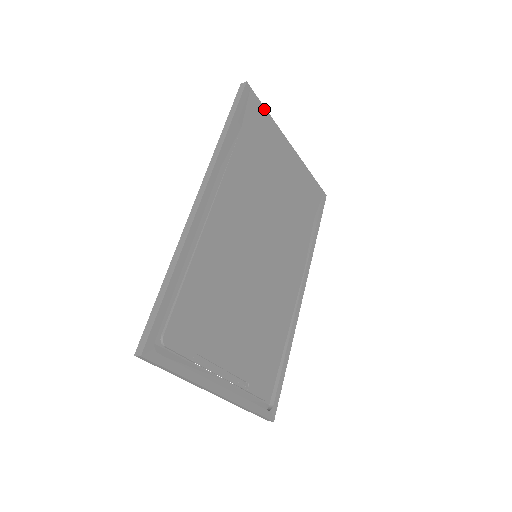
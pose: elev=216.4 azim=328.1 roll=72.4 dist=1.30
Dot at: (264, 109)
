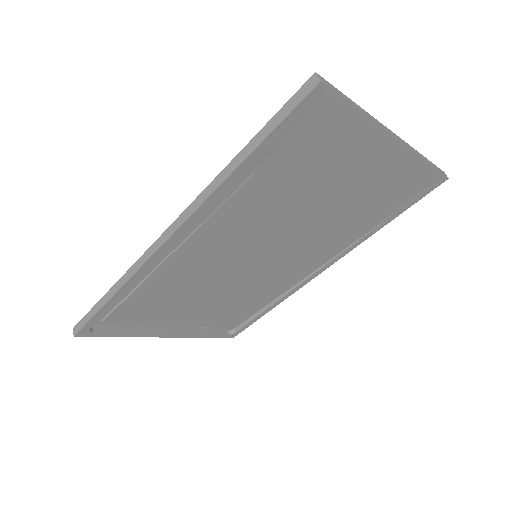
Dot at: (352, 109)
